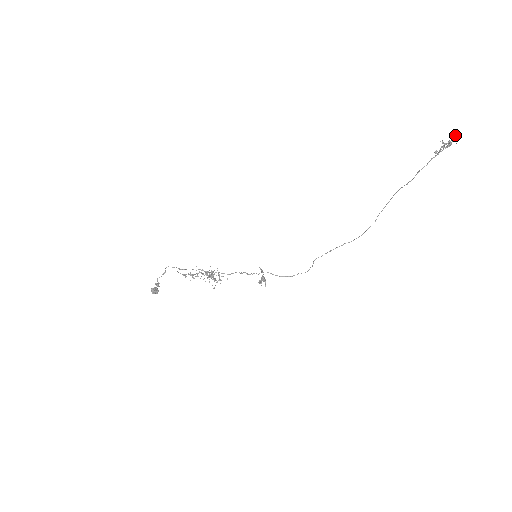
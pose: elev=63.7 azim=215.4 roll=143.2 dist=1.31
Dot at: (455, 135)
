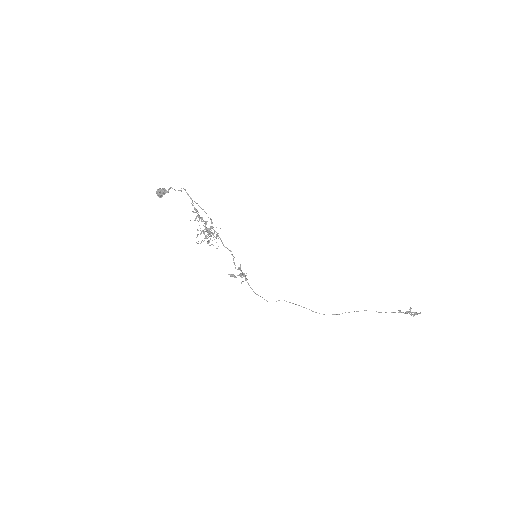
Dot at: occluded
